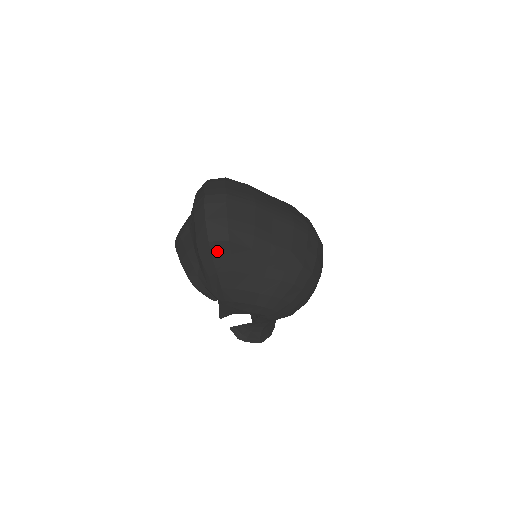
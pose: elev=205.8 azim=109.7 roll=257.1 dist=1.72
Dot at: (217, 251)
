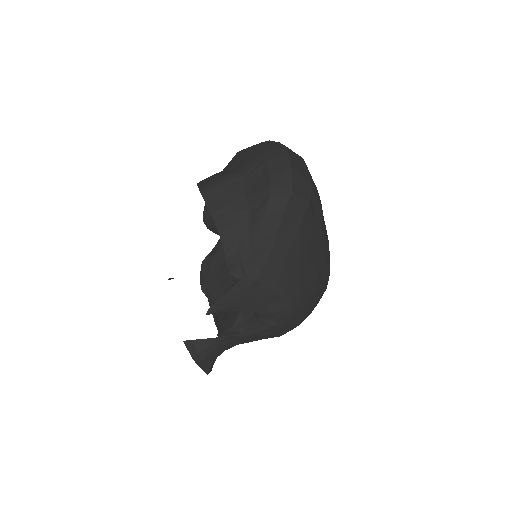
Dot at: (293, 208)
